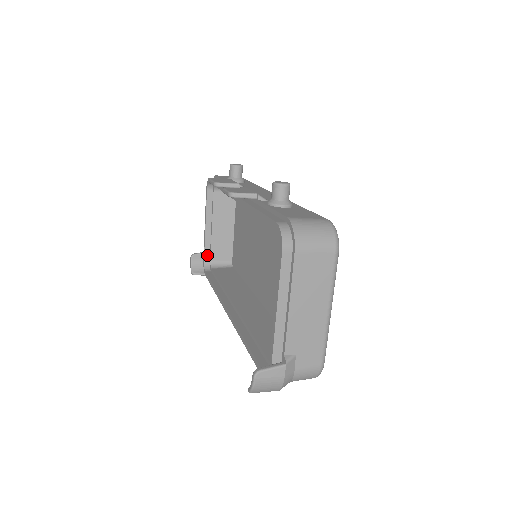
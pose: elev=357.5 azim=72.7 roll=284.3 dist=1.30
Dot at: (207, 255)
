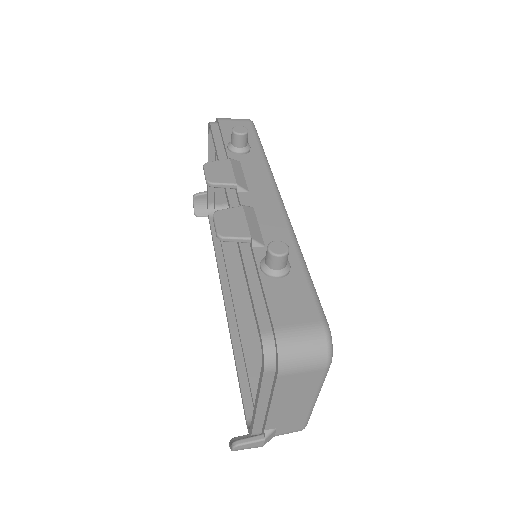
Dot at: (211, 198)
